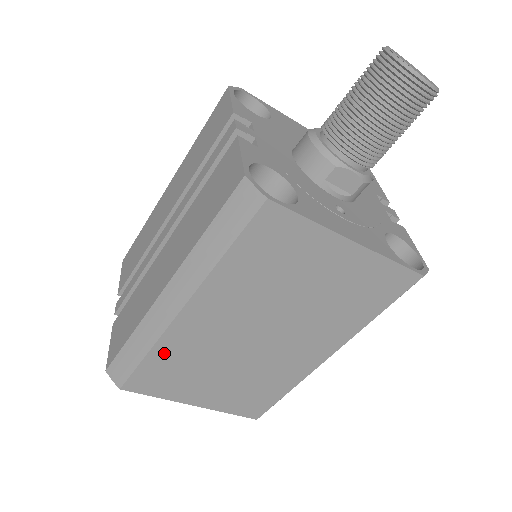
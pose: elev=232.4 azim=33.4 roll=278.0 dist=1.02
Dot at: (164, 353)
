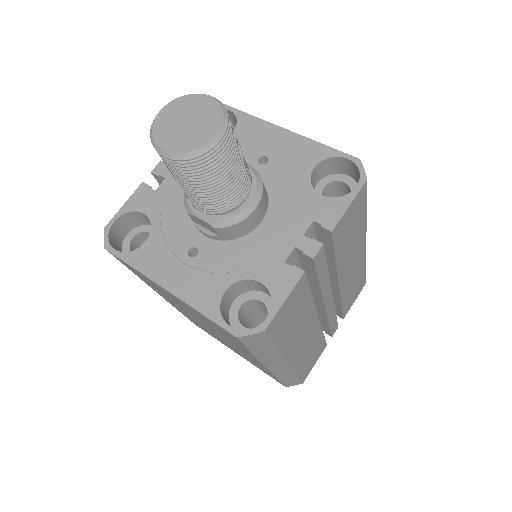
Dot at: (184, 314)
